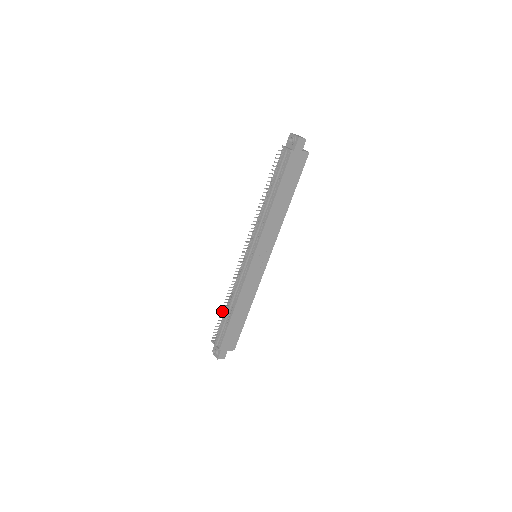
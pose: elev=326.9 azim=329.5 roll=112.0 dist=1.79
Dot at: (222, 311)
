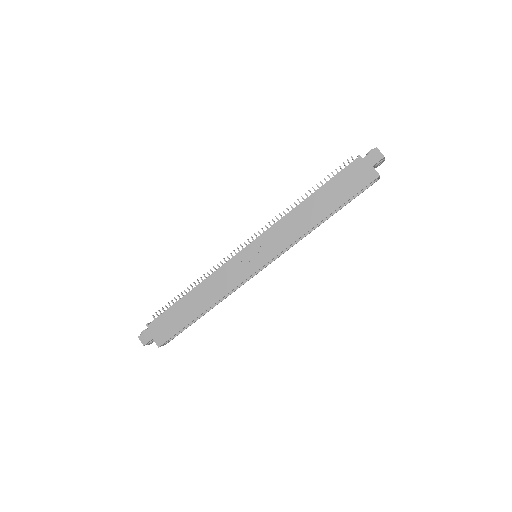
Dot at: occluded
